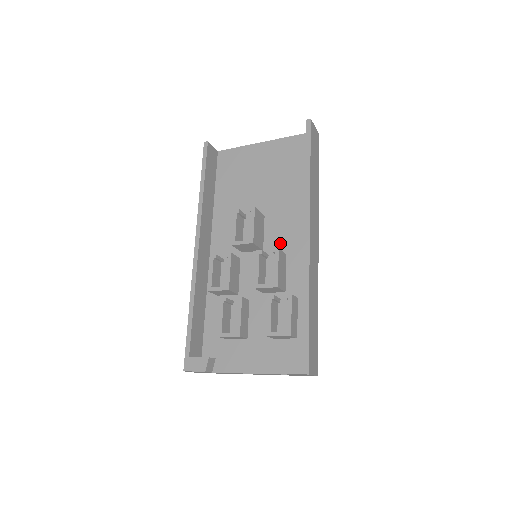
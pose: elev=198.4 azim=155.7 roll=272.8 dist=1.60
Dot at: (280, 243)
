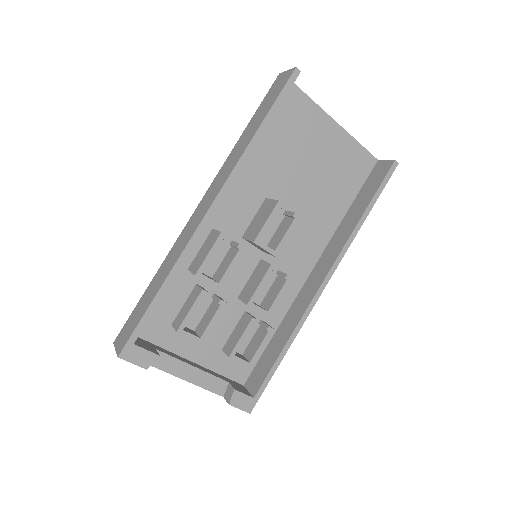
Dot at: (283, 256)
